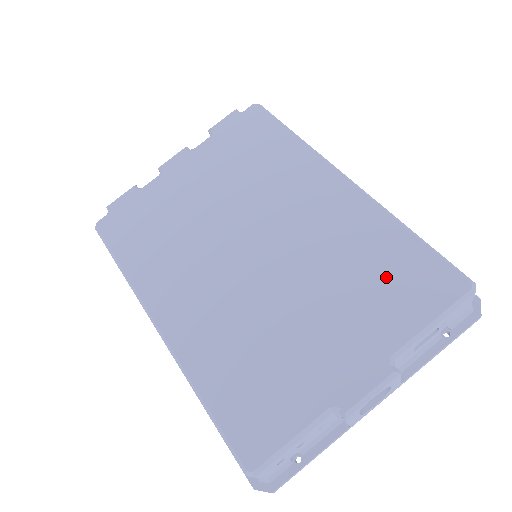
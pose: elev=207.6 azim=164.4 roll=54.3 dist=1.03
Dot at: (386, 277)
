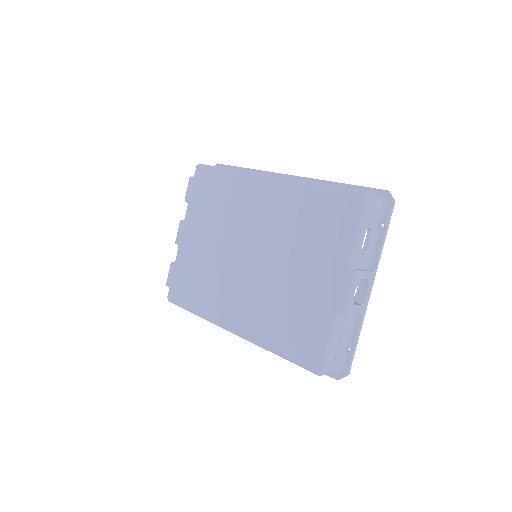
Dot at: (321, 222)
